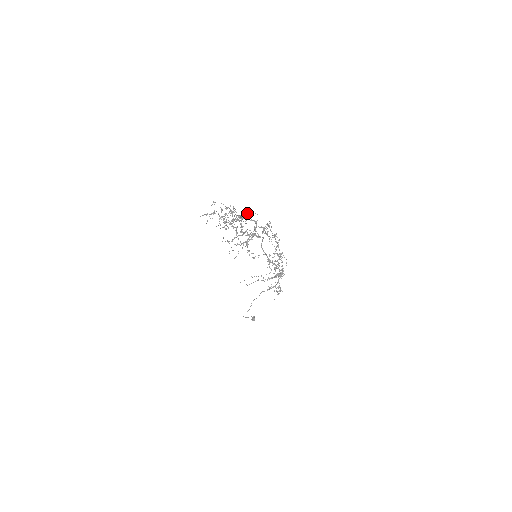
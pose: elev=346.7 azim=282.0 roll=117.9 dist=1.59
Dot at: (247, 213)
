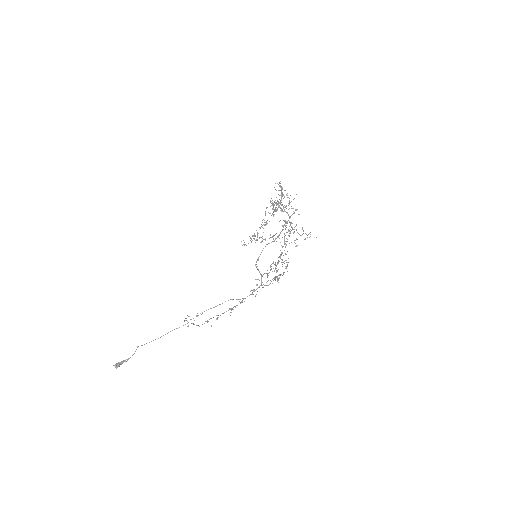
Dot at: (291, 208)
